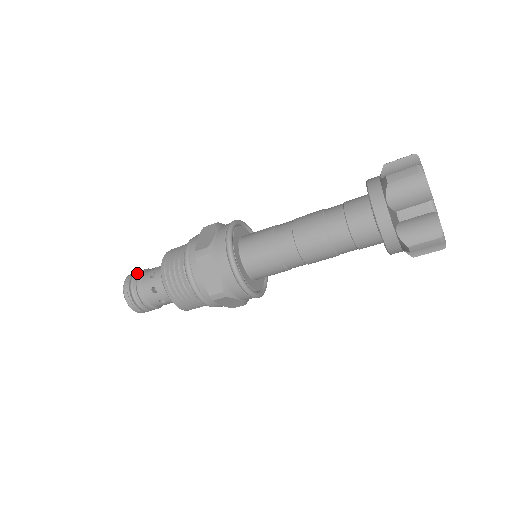
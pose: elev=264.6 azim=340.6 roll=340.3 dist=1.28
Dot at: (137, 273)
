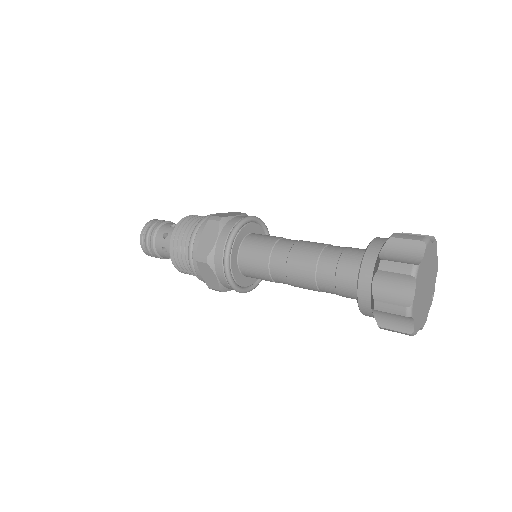
Dot at: occluded
